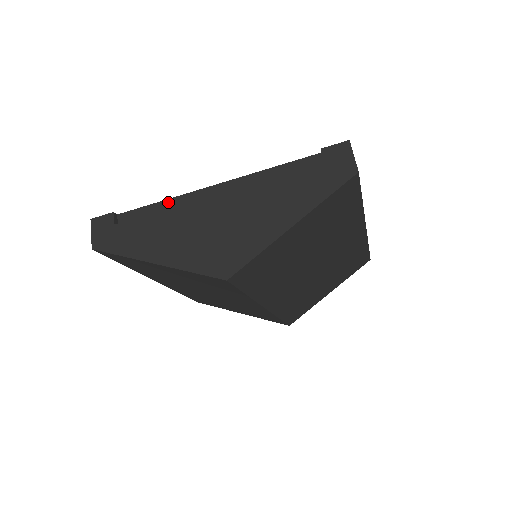
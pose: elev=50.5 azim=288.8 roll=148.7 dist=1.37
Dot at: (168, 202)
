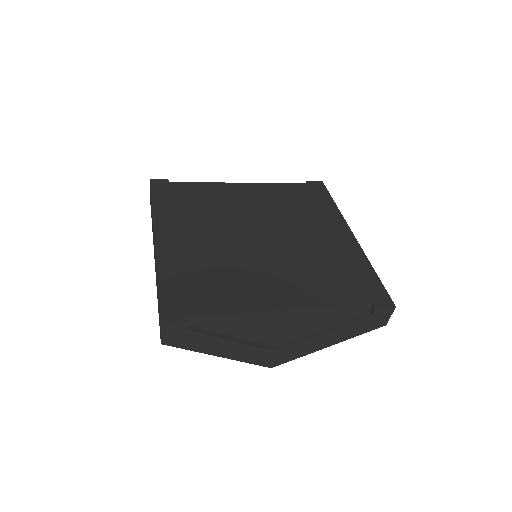
Dot at: (241, 315)
